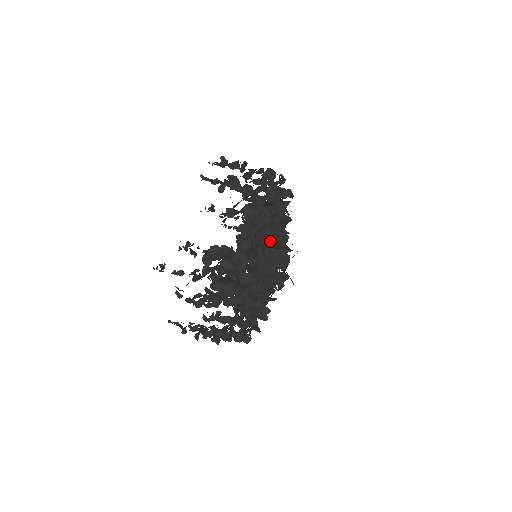
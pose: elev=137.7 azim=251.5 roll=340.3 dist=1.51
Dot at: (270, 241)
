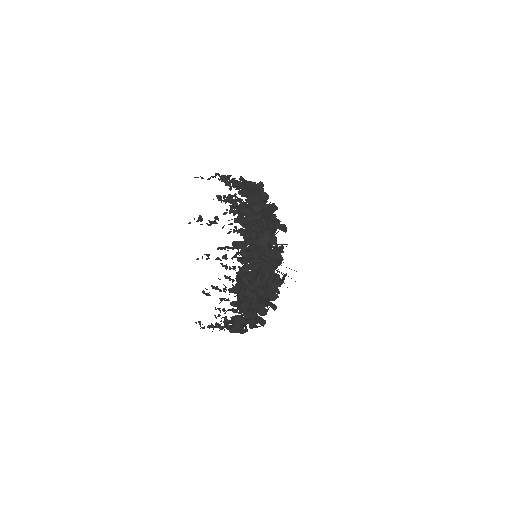
Dot at: occluded
